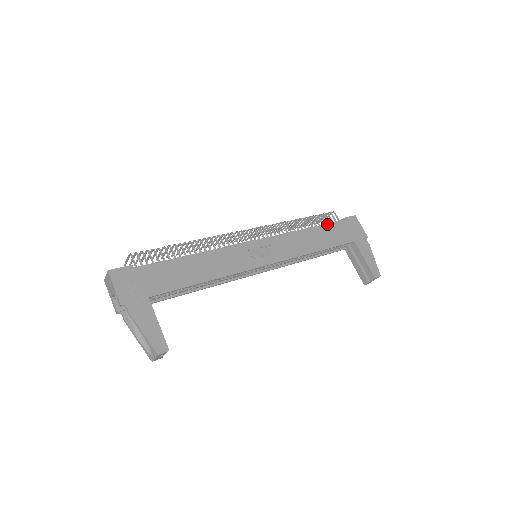
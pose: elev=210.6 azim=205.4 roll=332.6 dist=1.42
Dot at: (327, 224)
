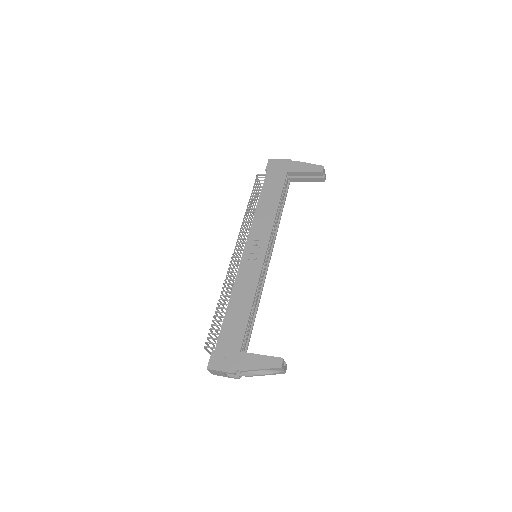
Dot at: (263, 187)
